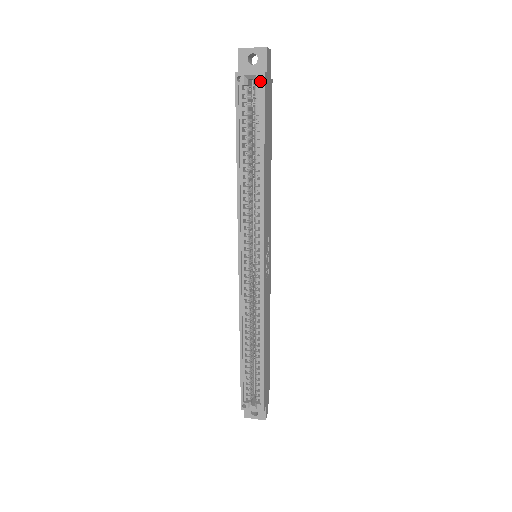
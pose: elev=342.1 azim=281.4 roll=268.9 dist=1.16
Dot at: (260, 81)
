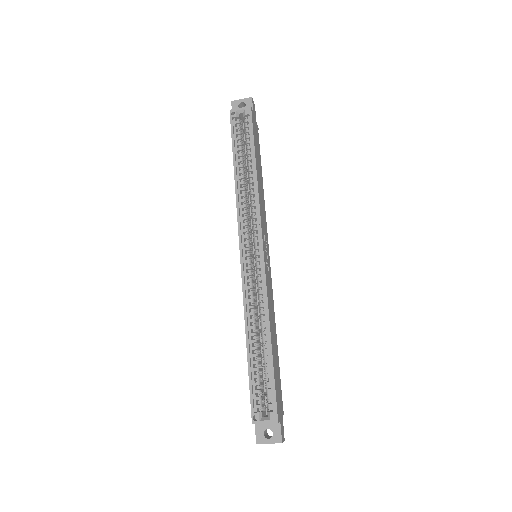
Dot at: (248, 112)
